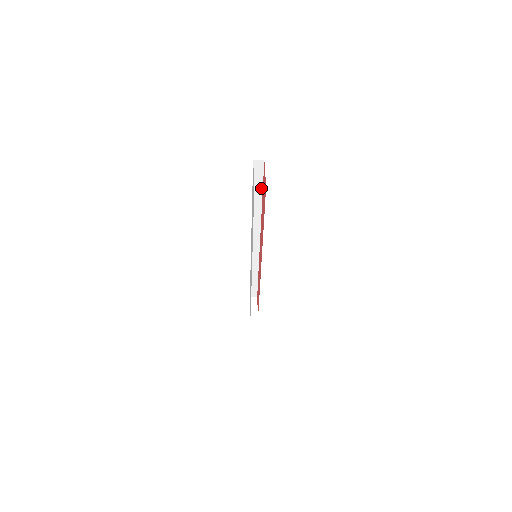
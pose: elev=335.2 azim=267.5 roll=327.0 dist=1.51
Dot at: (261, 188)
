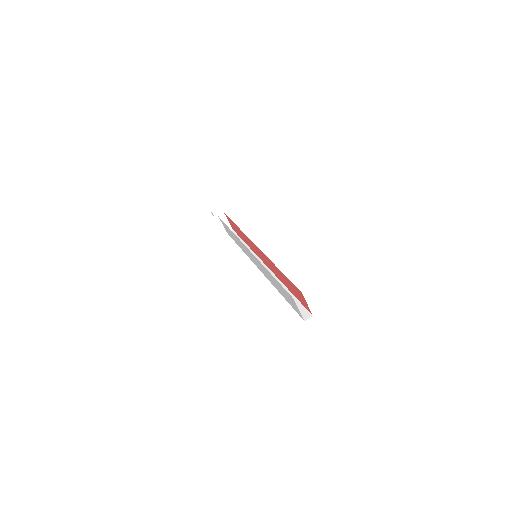
Dot at: occluded
